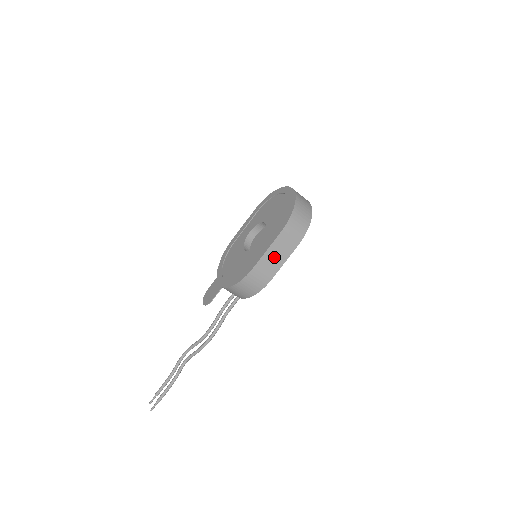
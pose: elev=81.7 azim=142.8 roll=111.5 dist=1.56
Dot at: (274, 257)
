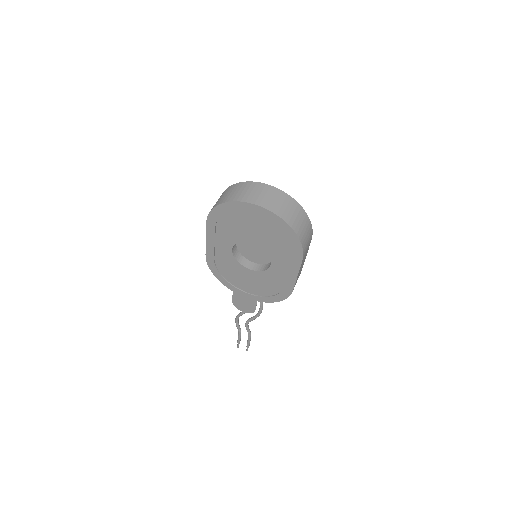
Dot at: (301, 267)
